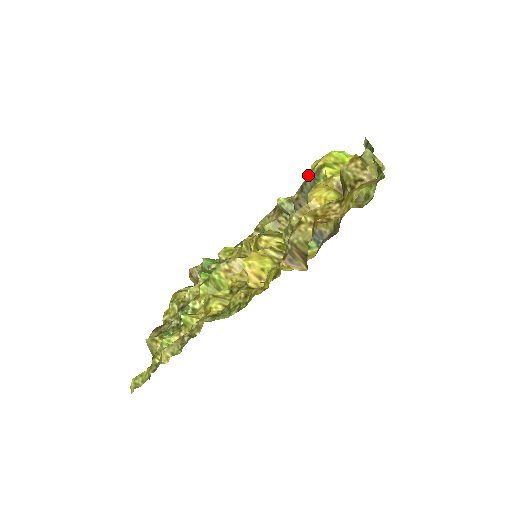
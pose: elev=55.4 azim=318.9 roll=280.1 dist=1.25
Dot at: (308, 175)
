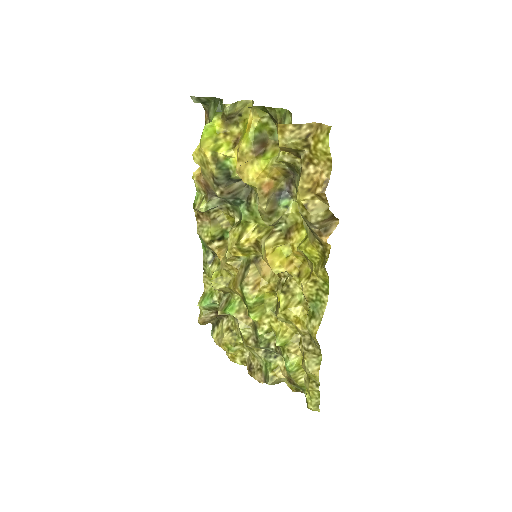
Dot at: (208, 171)
